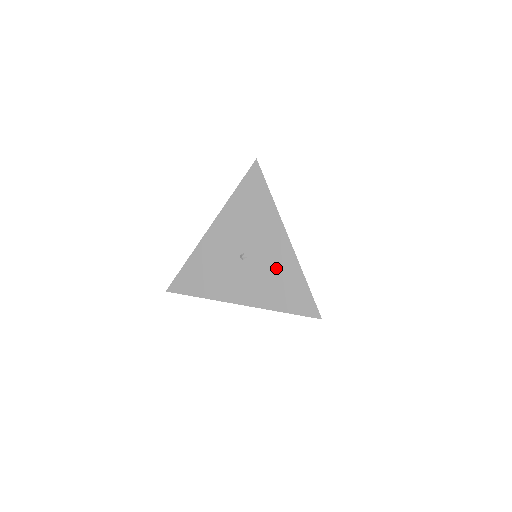
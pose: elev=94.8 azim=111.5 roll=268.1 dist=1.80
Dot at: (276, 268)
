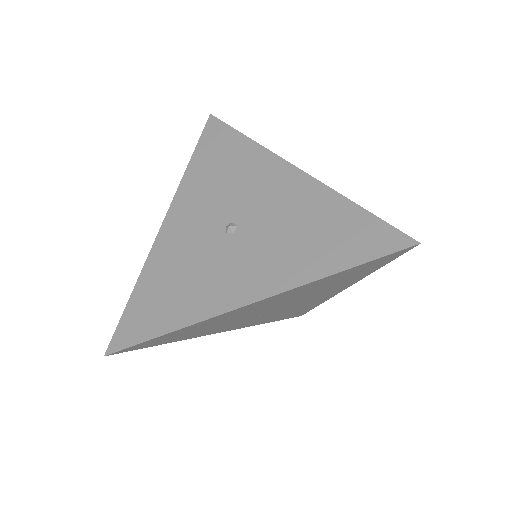
Dot at: (294, 214)
